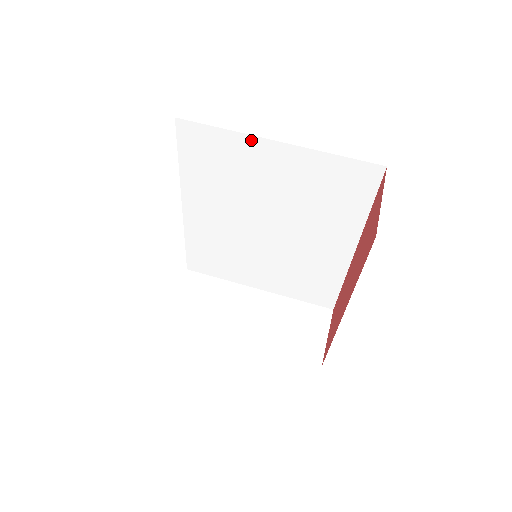
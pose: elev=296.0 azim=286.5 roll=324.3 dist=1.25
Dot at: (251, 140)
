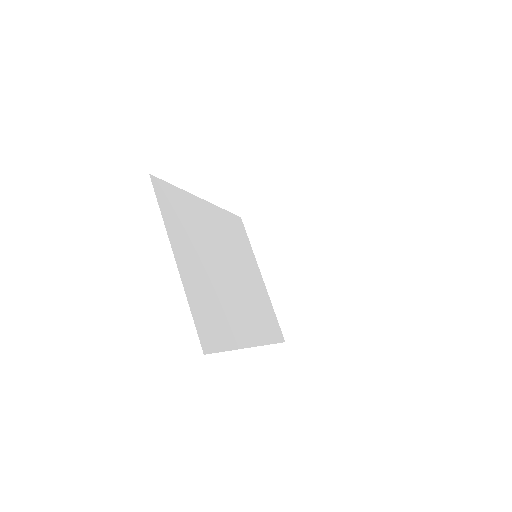
Dot at: occluded
